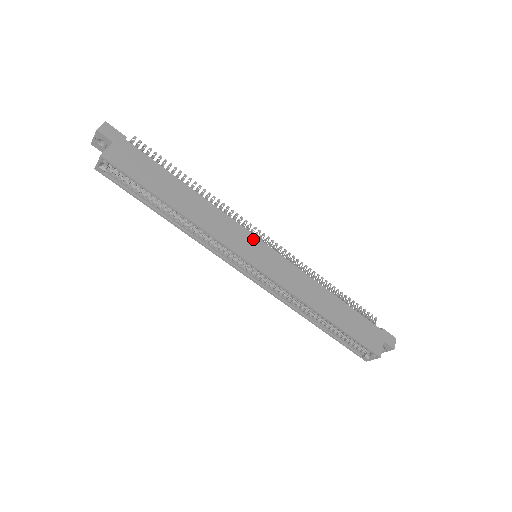
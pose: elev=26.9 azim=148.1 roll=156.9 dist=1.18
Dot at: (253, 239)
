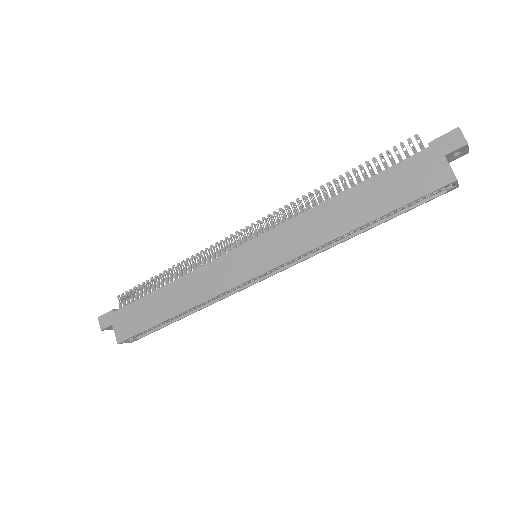
Dot at: (235, 255)
